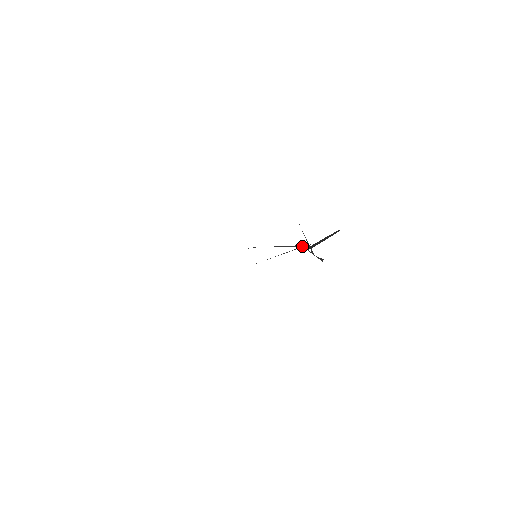
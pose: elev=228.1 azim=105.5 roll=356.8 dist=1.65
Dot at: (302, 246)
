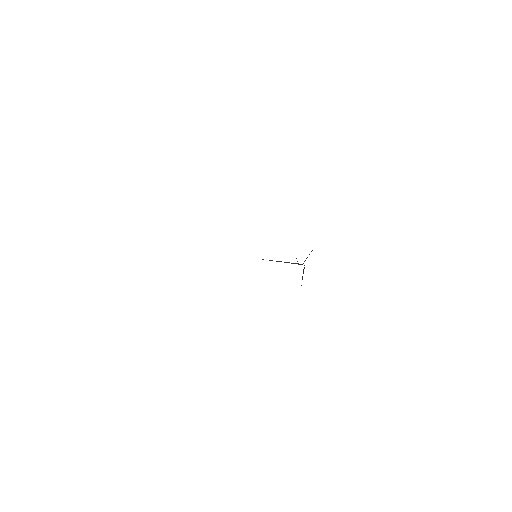
Dot at: (298, 264)
